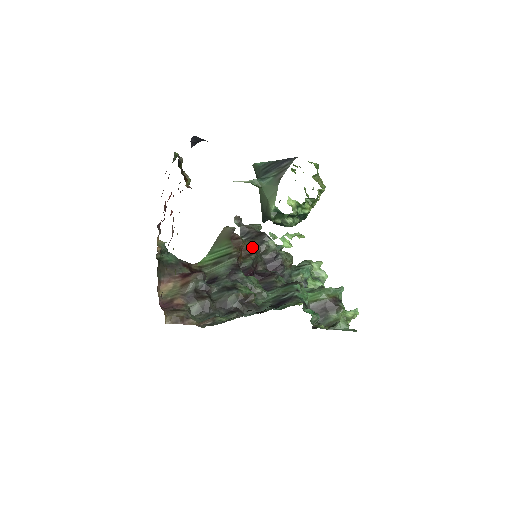
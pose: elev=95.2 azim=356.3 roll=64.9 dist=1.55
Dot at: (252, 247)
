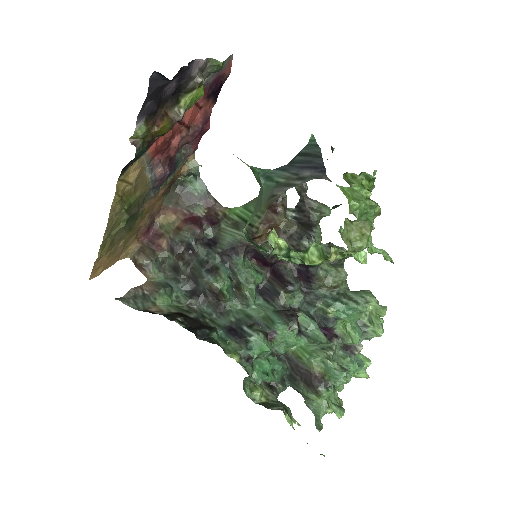
Dot at: (287, 235)
